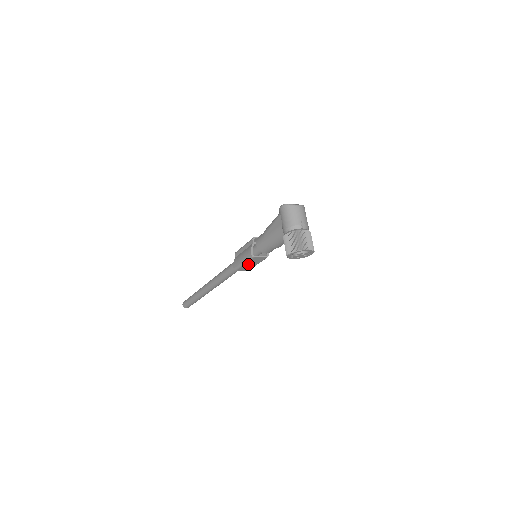
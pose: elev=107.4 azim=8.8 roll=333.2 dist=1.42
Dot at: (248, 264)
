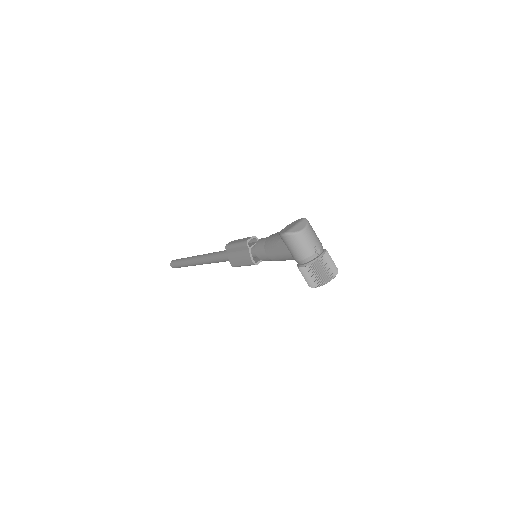
Dot at: occluded
